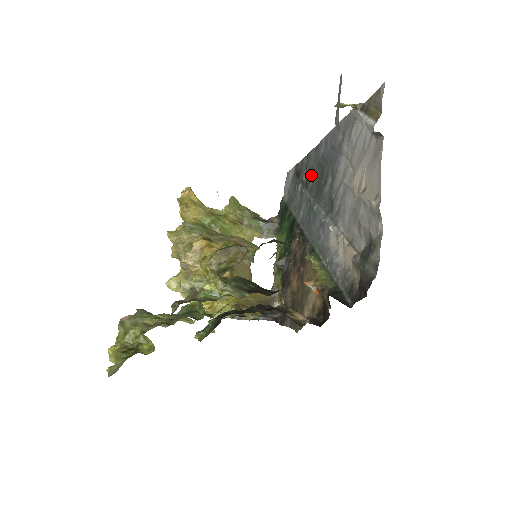
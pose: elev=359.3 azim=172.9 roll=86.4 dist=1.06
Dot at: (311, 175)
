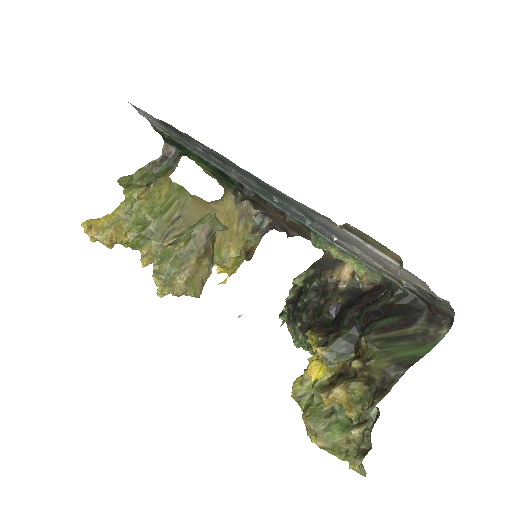
Dot at: (228, 164)
